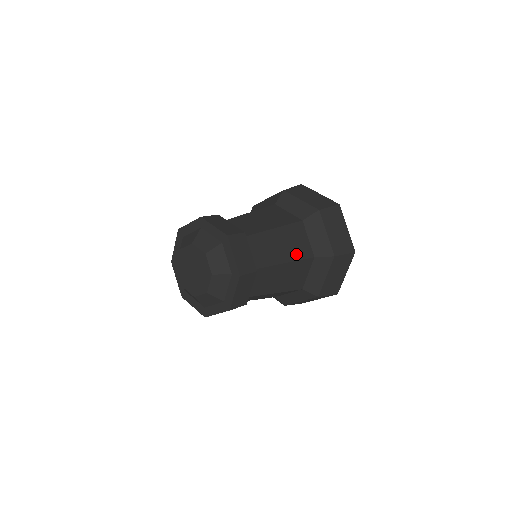
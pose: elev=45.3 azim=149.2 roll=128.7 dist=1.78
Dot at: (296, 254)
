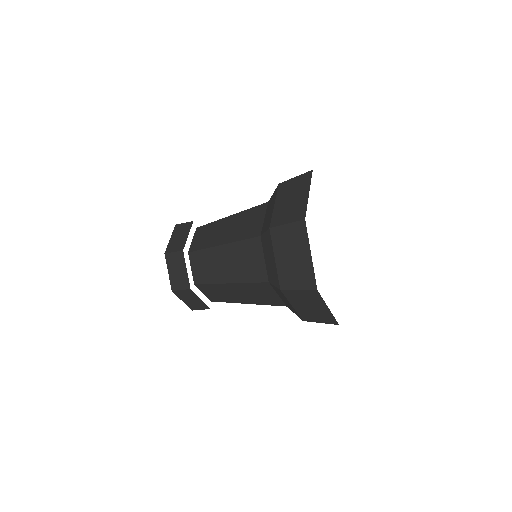
Dot at: (240, 235)
